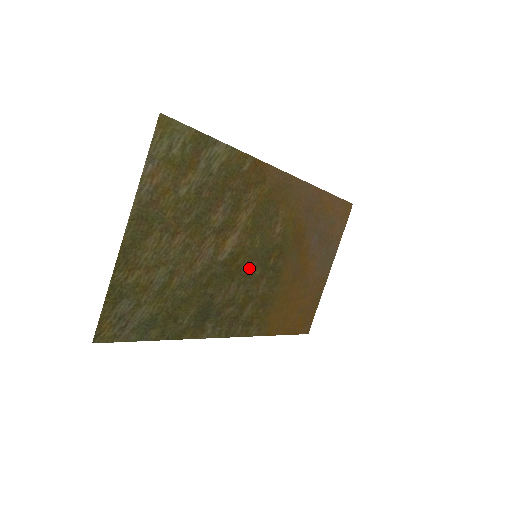
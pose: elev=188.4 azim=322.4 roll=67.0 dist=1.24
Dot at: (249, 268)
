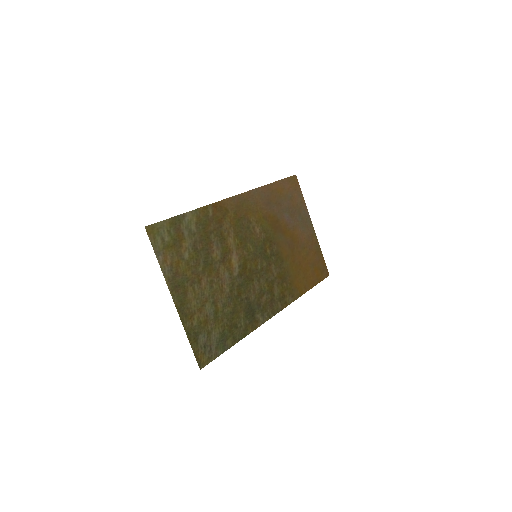
Dot at: (257, 266)
